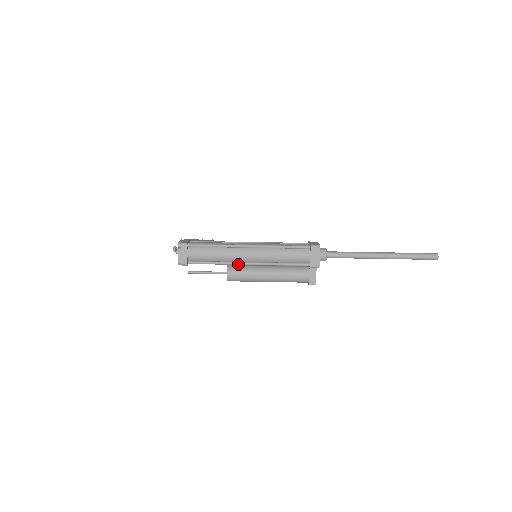
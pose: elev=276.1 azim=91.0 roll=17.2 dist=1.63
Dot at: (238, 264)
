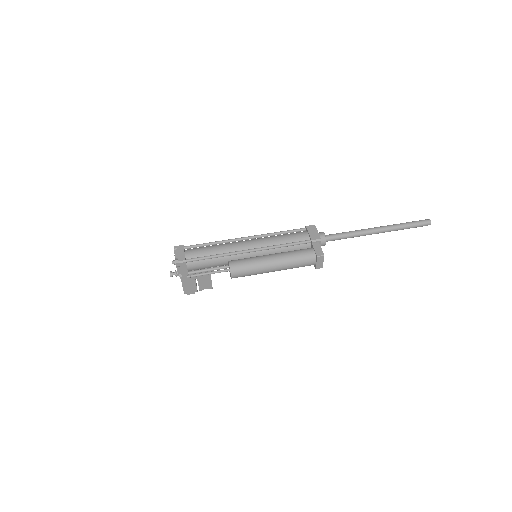
Dot at: (238, 252)
